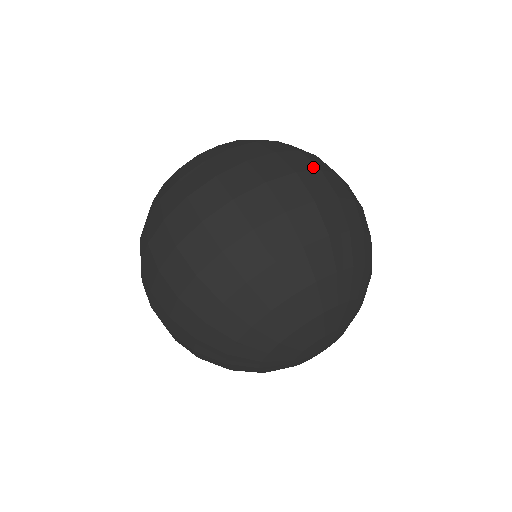
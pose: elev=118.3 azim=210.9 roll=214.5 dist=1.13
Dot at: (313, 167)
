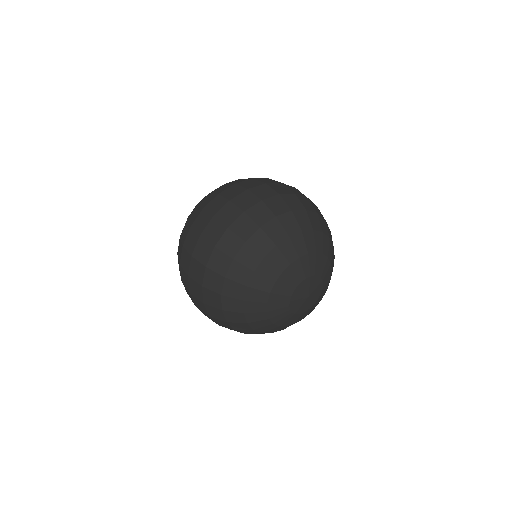
Dot at: (291, 186)
